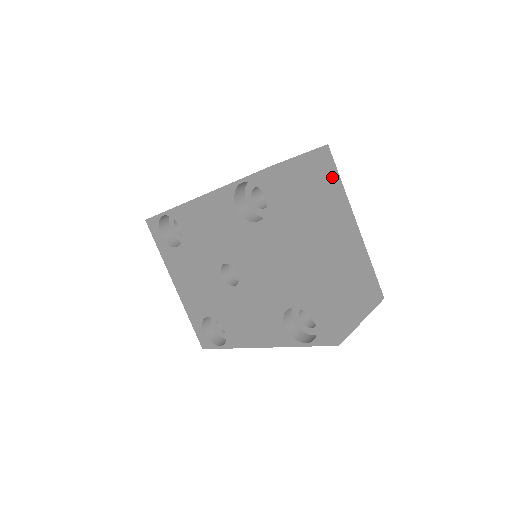
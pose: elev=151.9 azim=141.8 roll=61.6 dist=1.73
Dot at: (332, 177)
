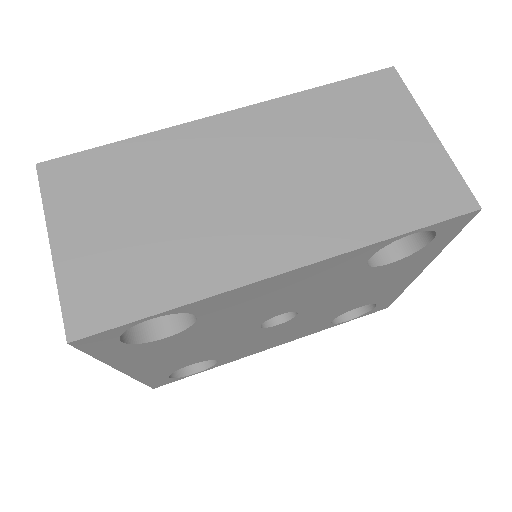
Dot at: occluded
